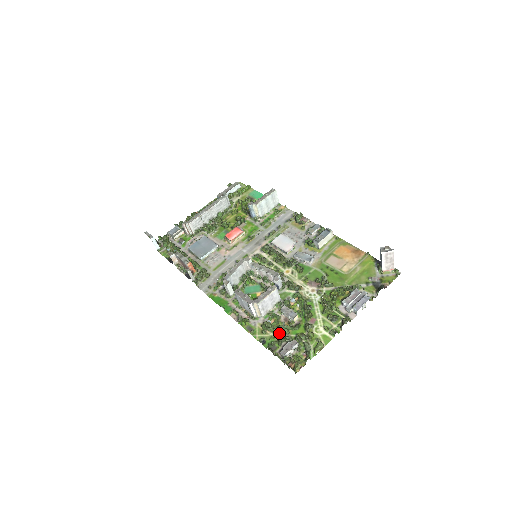
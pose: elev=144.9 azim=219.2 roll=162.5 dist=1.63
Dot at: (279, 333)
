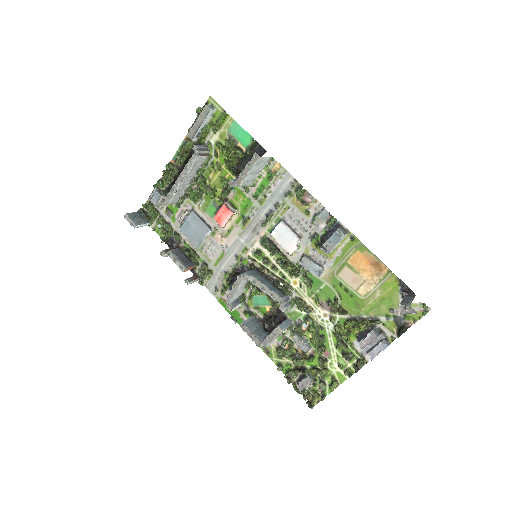
Dot at: (294, 366)
